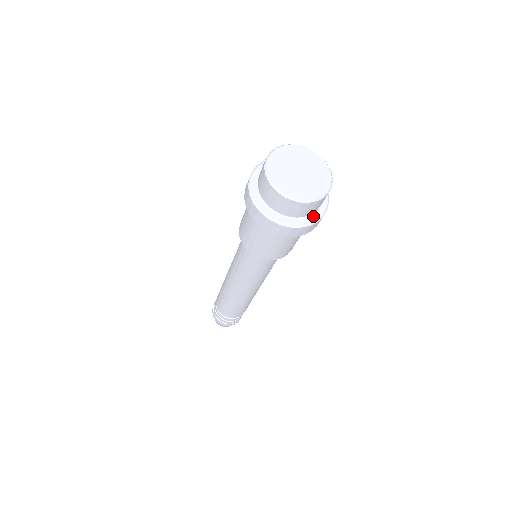
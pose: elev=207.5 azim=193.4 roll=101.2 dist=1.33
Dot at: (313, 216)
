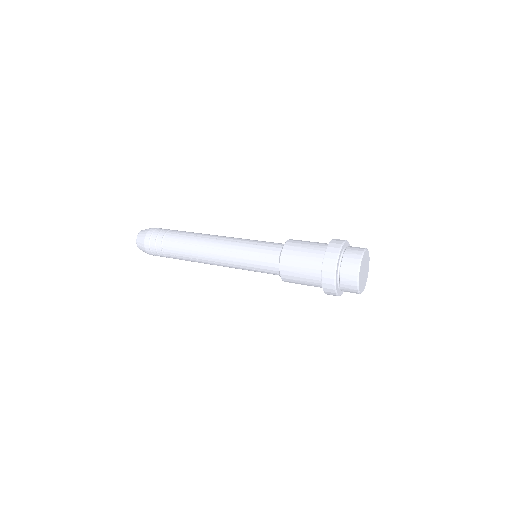
Dot at: occluded
